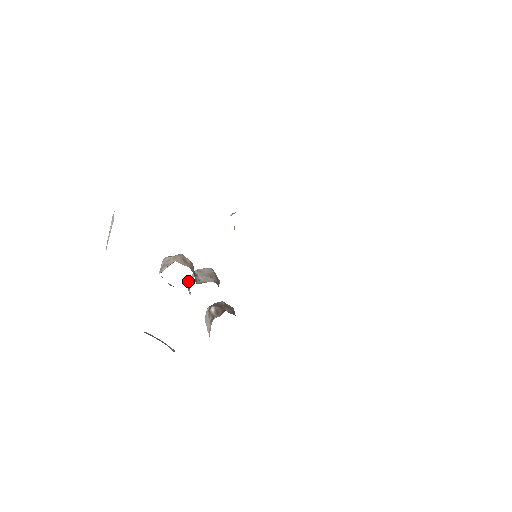
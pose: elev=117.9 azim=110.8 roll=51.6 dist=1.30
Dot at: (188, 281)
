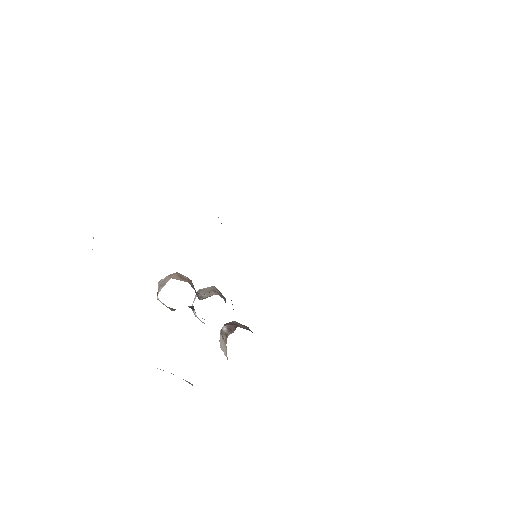
Dot at: (192, 305)
